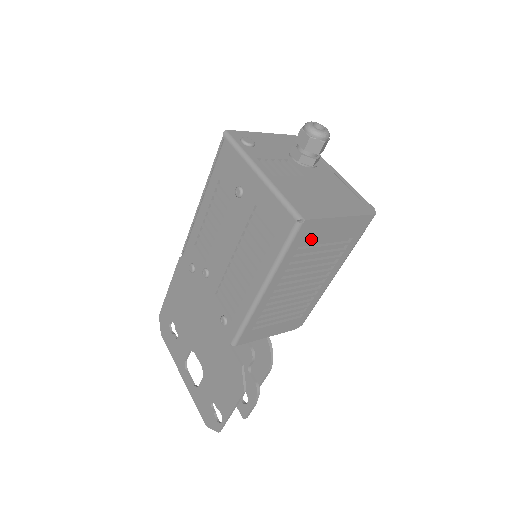
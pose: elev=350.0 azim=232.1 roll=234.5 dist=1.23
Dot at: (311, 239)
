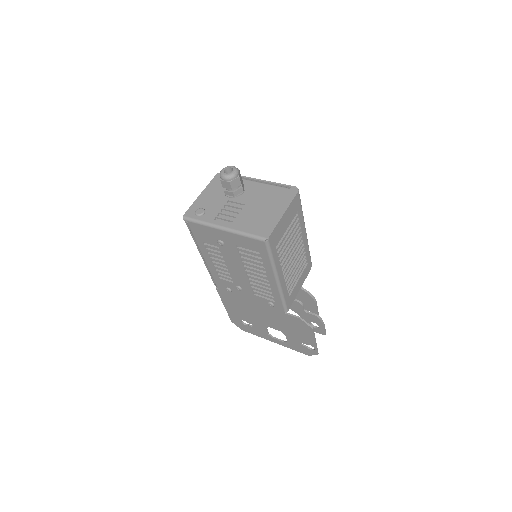
Dot at: (278, 238)
